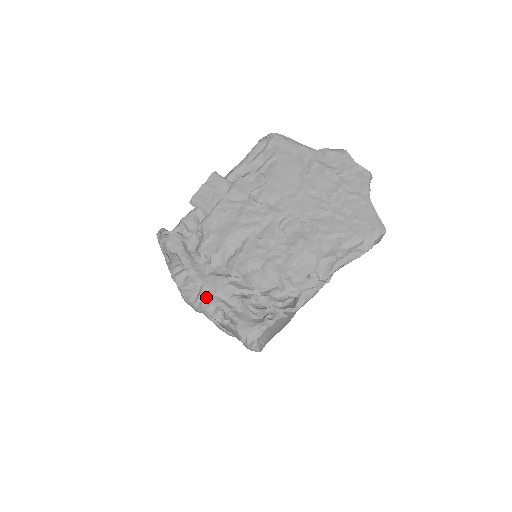
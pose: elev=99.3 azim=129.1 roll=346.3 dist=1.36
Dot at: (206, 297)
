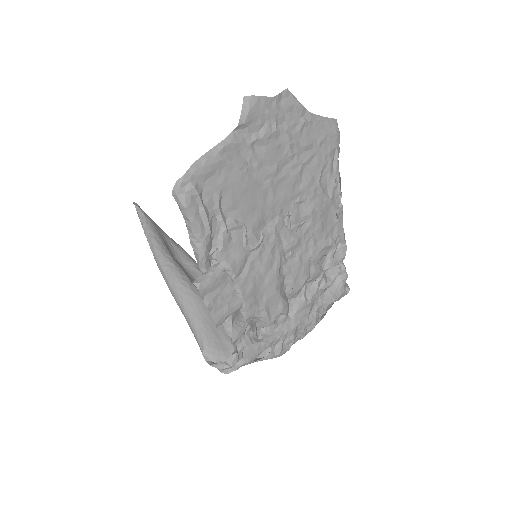
Dot at: (308, 325)
